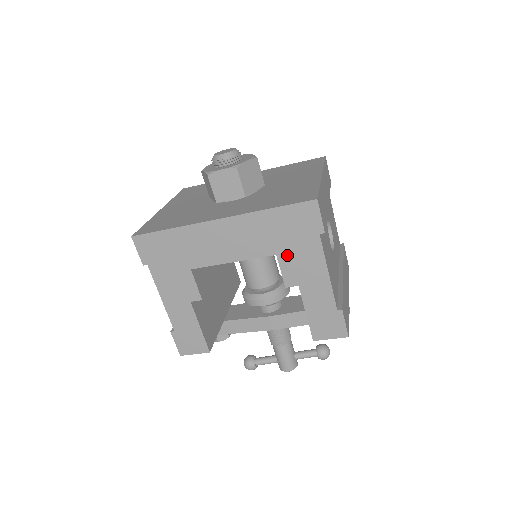
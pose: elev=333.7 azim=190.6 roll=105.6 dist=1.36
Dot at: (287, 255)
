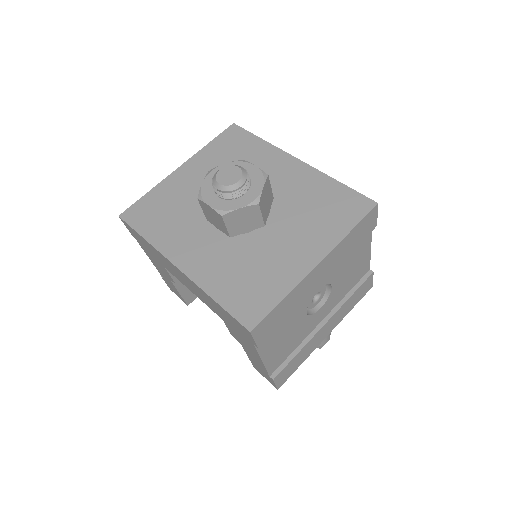
Dot at: (231, 327)
